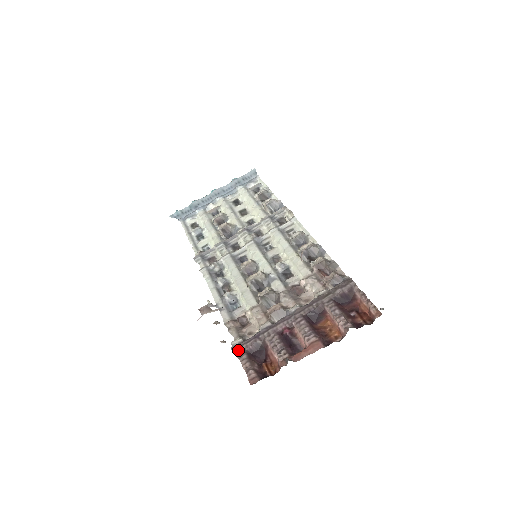
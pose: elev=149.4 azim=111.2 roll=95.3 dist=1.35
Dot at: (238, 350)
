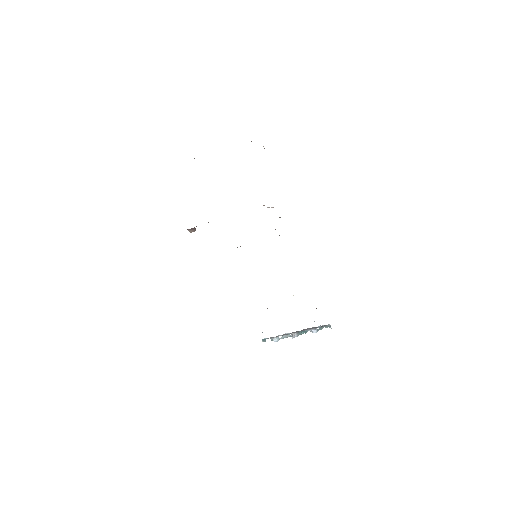
Dot at: occluded
